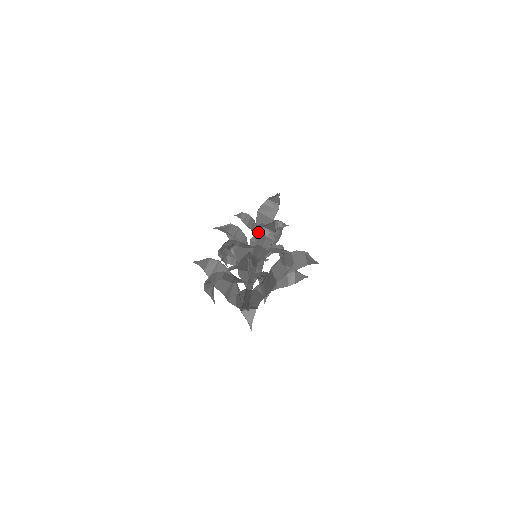
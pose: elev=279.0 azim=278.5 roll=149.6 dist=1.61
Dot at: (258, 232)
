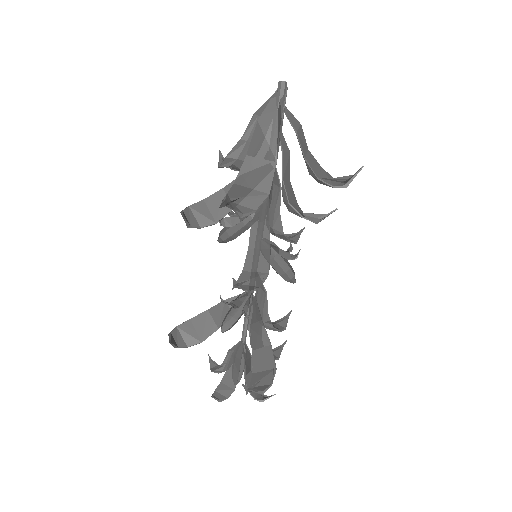
Dot at: occluded
